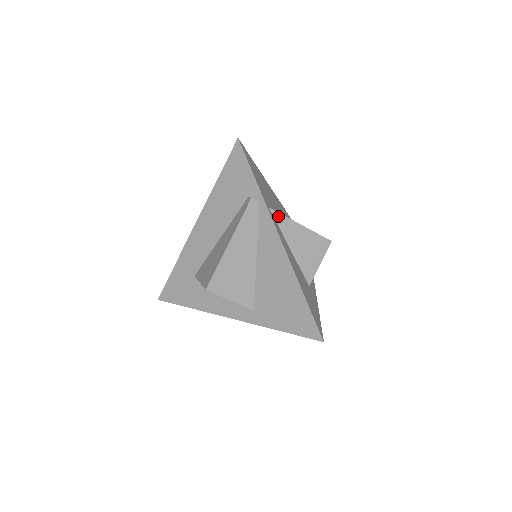
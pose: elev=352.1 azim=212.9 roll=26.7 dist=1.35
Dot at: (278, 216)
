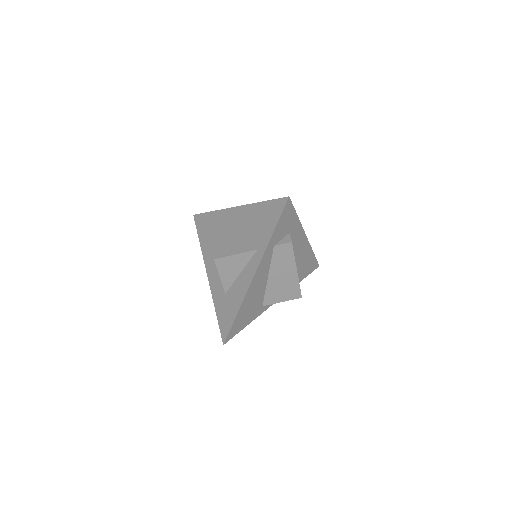
Dot at: occluded
